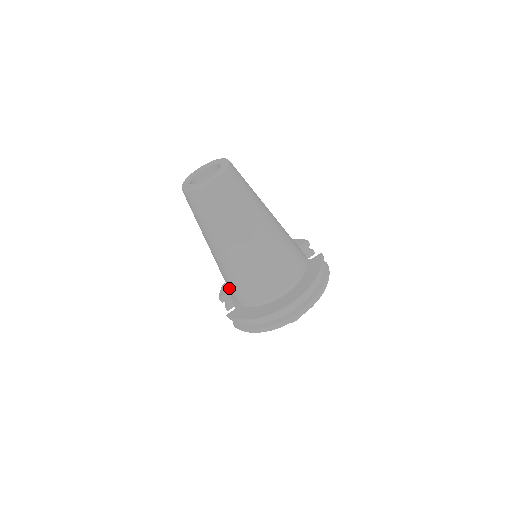
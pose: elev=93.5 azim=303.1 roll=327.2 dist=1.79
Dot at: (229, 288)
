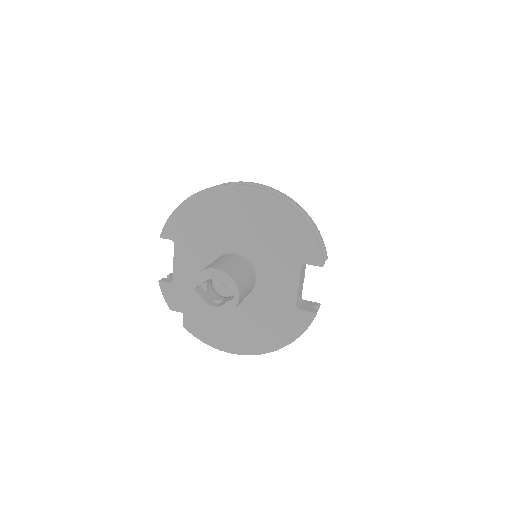
Dot at: occluded
